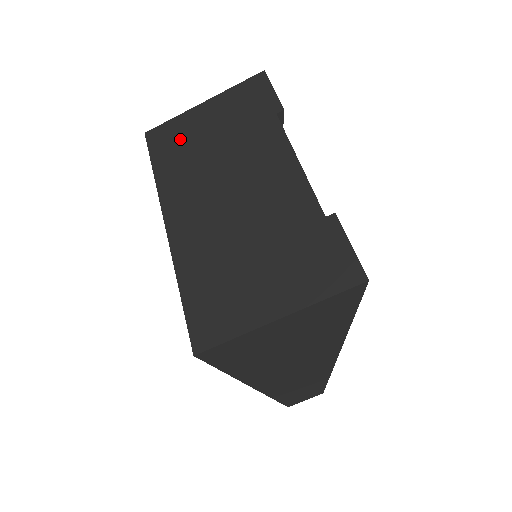
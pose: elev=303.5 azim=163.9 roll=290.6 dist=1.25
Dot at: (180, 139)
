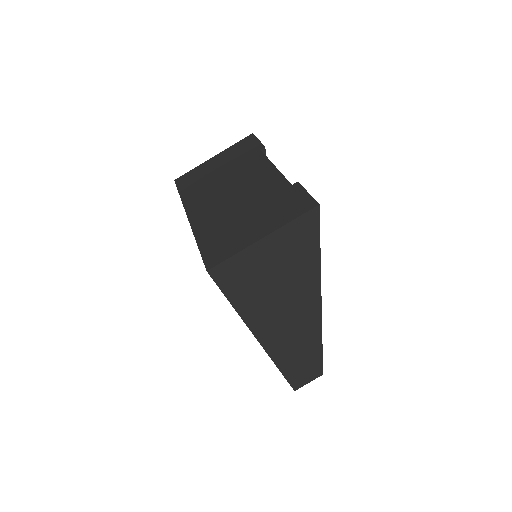
Dot at: (198, 176)
